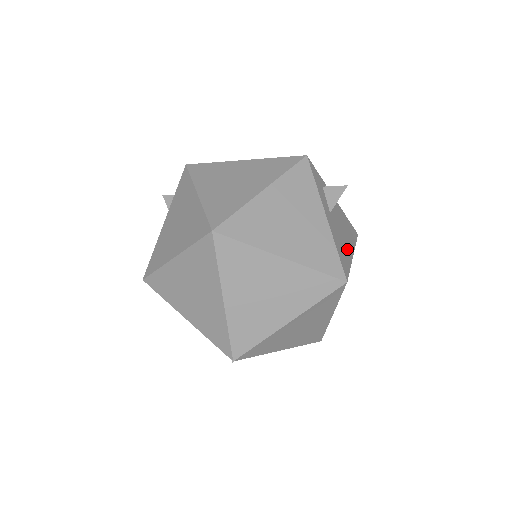
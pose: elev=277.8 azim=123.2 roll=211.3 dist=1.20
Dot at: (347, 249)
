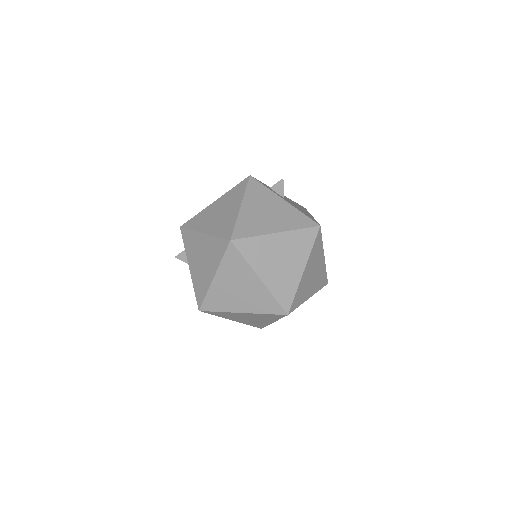
Dot at: (307, 213)
